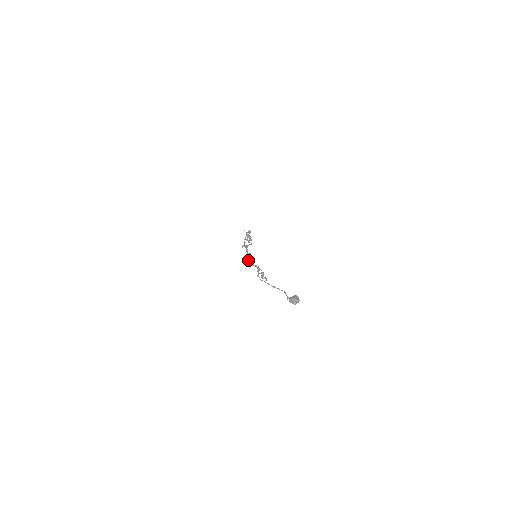
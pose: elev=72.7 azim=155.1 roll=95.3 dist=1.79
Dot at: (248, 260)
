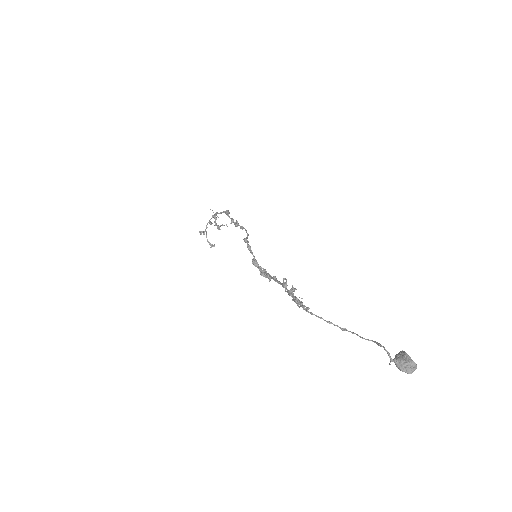
Dot at: (260, 267)
